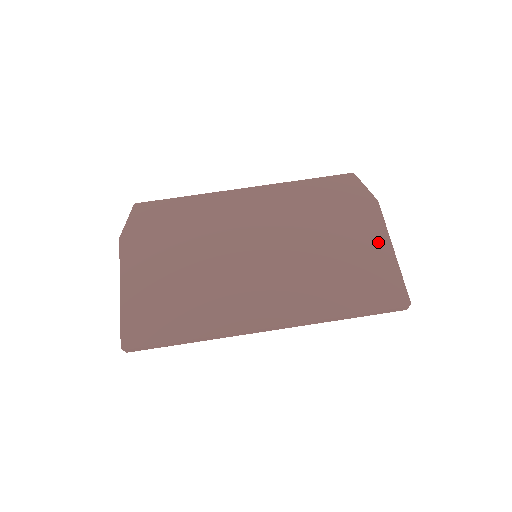
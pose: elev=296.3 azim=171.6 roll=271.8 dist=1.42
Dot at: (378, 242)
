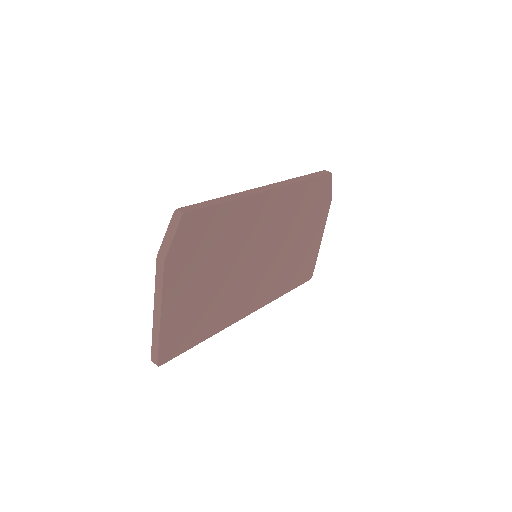
Dot at: (318, 236)
